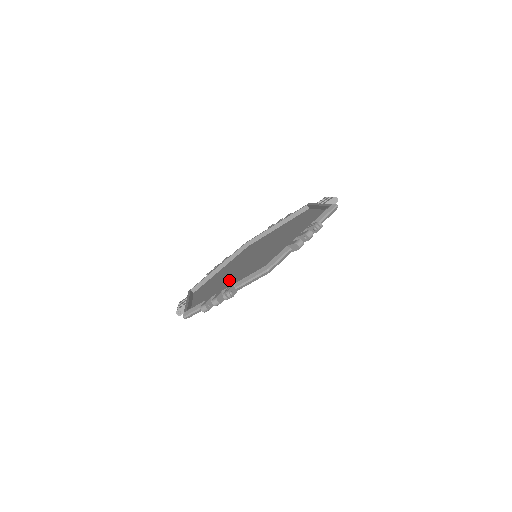
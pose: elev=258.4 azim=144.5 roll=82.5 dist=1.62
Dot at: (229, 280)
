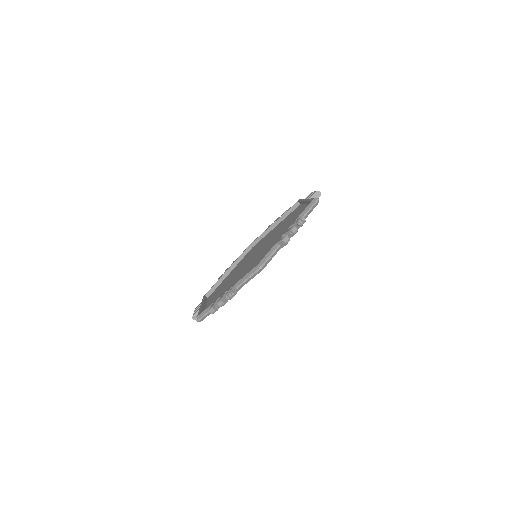
Dot at: (260, 258)
